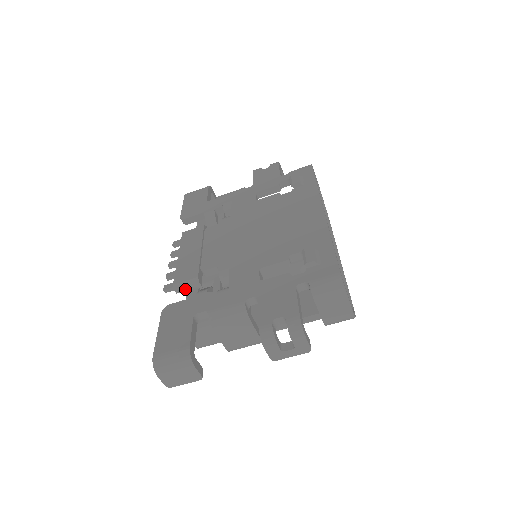
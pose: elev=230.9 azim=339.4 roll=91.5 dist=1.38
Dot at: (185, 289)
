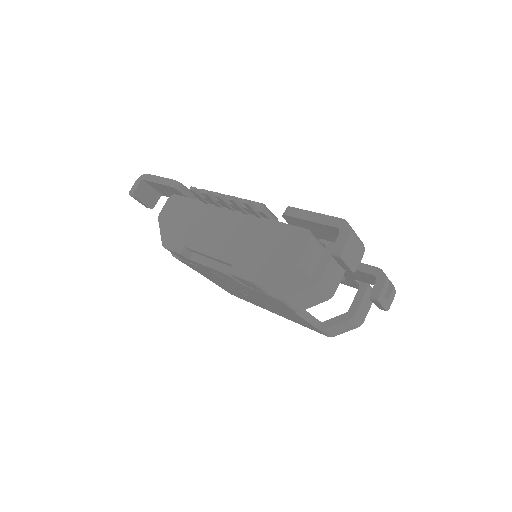
Dot at: (269, 216)
